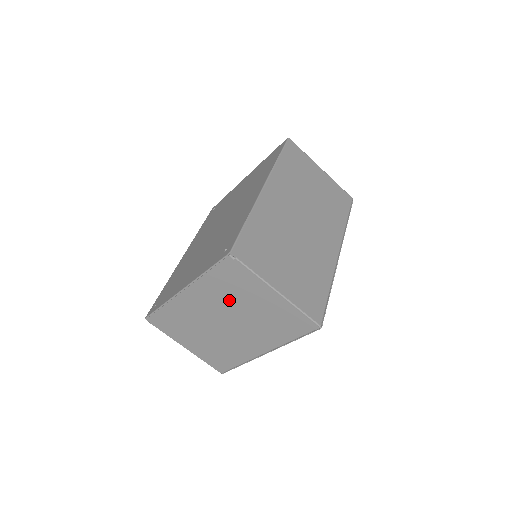
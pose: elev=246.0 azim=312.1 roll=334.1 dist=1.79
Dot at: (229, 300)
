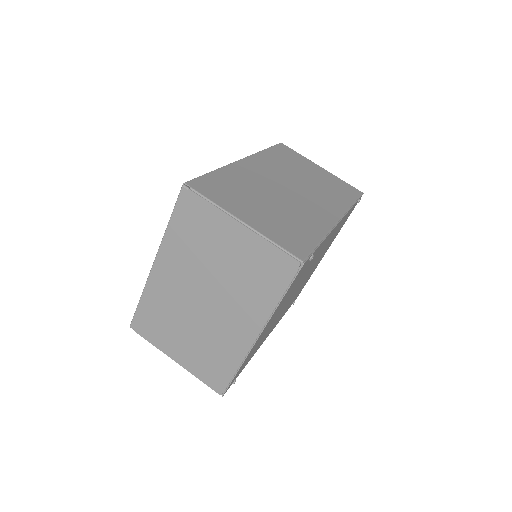
Dot at: (199, 258)
